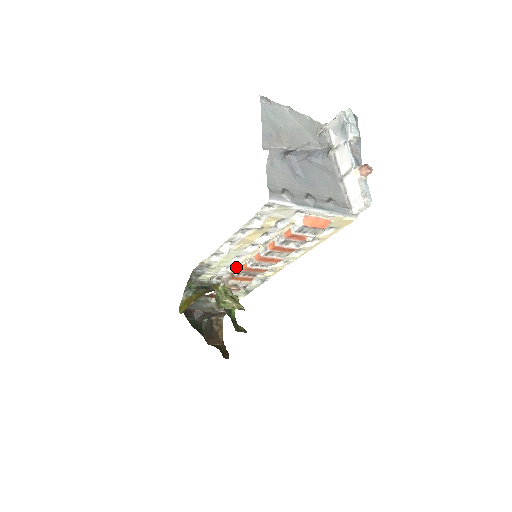
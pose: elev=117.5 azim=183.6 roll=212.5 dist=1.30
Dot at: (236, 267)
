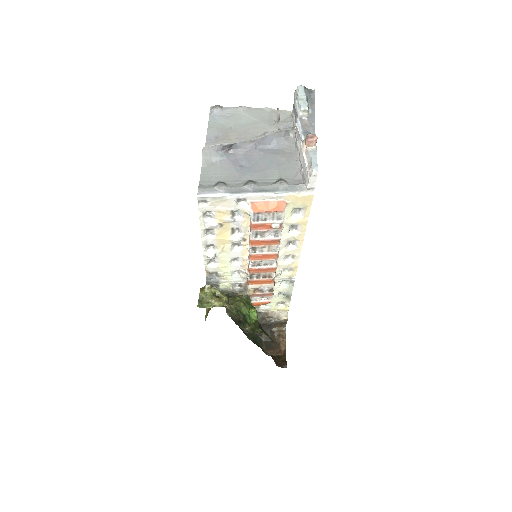
Dot at: (243, 271)
